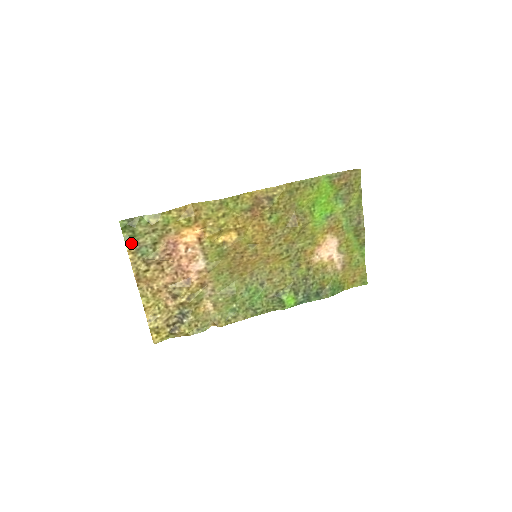
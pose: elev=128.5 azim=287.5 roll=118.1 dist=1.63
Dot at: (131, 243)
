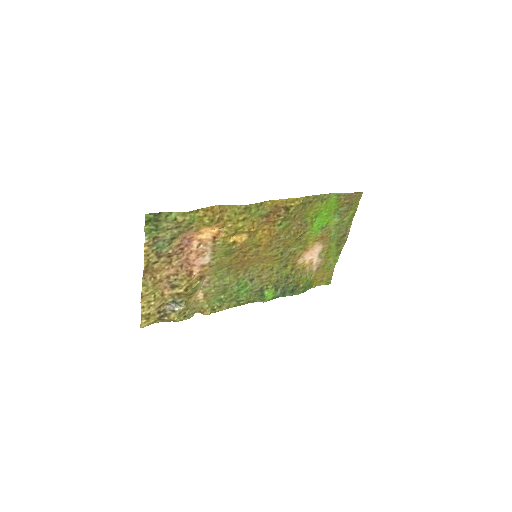
Dot at: (150, 236)
